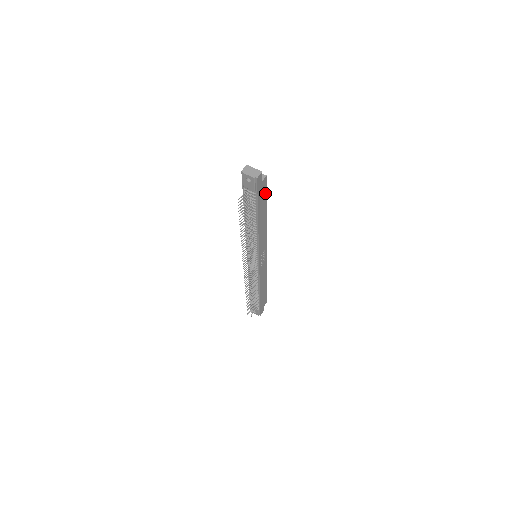
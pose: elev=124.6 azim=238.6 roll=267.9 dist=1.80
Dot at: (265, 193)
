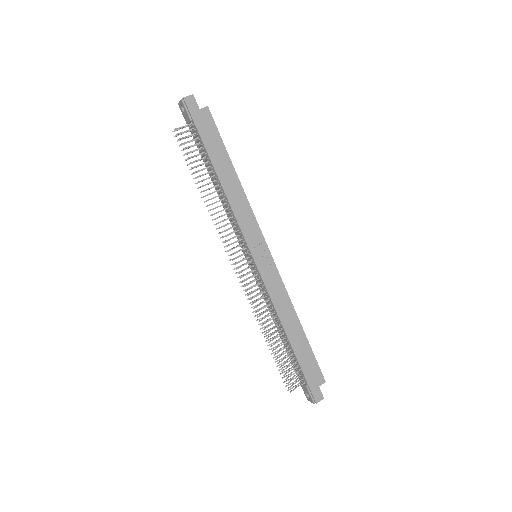
Dot at: (216, 133)
